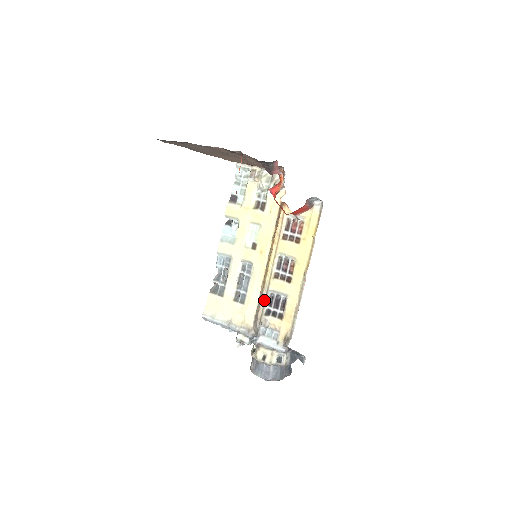
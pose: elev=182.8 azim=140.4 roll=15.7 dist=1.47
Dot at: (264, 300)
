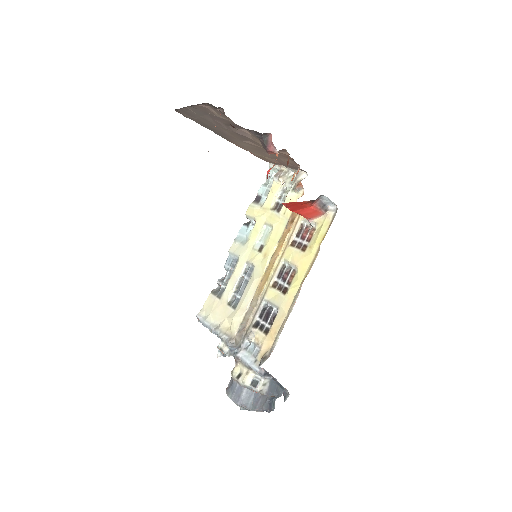
Dot at: (256, 310)
